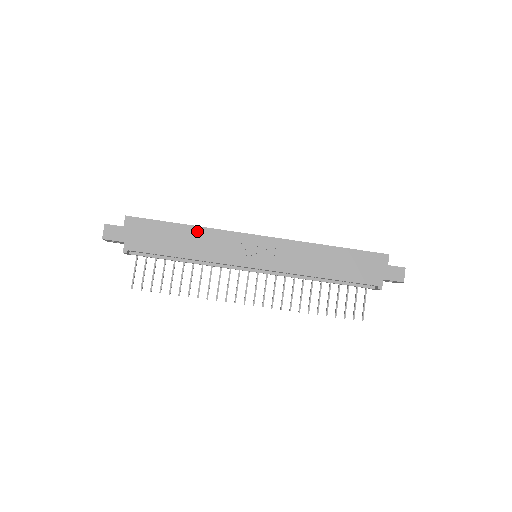
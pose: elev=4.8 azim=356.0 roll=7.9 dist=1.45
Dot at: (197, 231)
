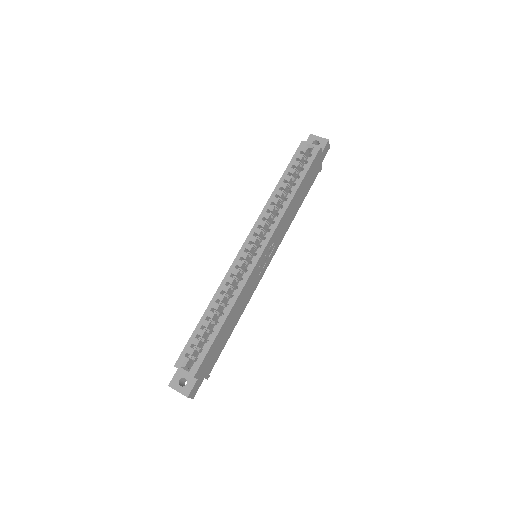
Dot at: (233, 310)
